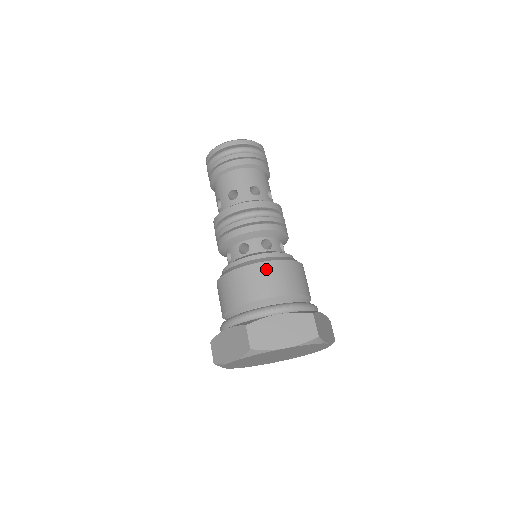
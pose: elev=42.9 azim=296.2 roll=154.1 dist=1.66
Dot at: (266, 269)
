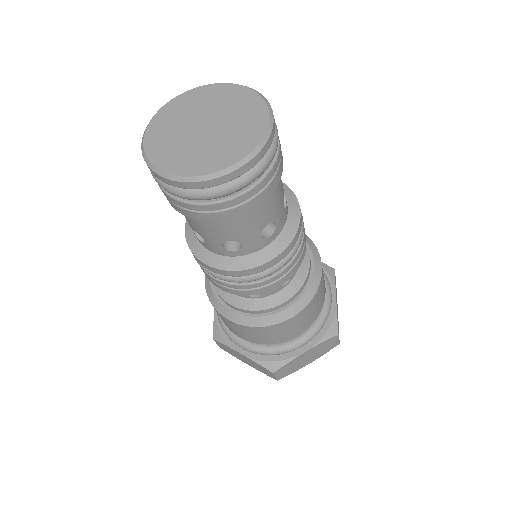
Dot at: (292, 323)
